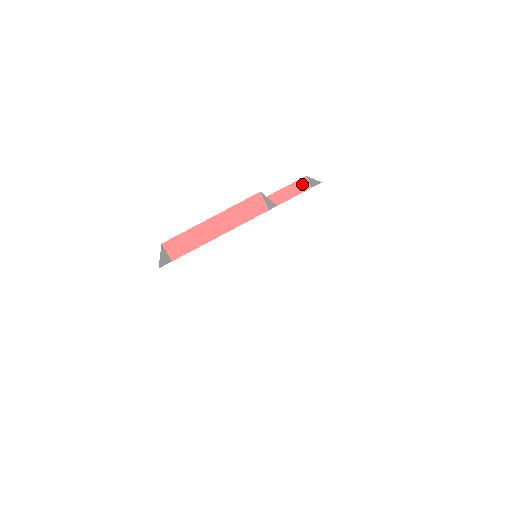
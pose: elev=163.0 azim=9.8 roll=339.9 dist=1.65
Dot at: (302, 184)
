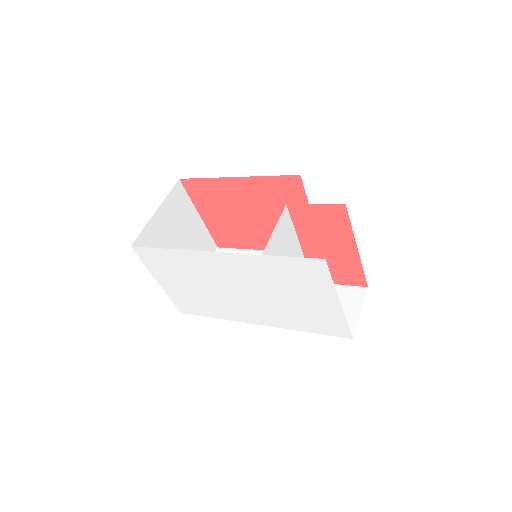
Dot at: (337, 210)
